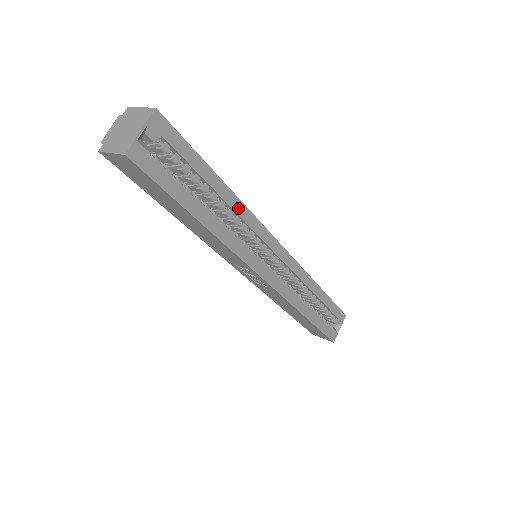
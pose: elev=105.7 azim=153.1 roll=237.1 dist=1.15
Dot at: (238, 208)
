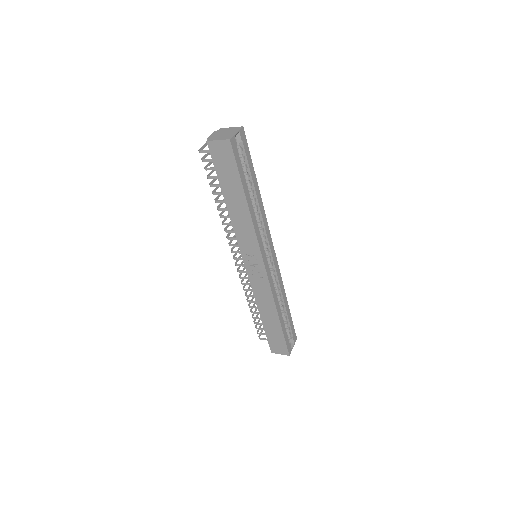
Dot at: (261, 207)
